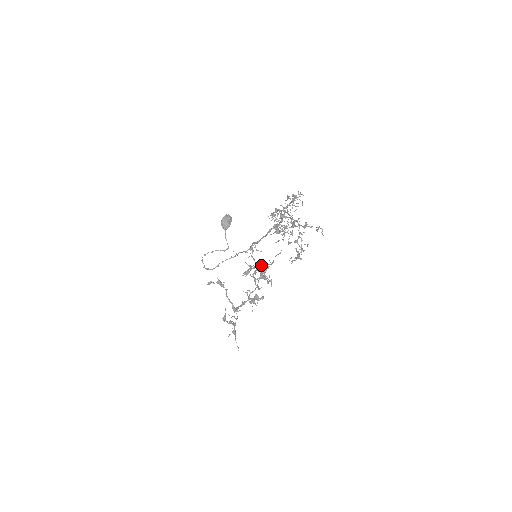
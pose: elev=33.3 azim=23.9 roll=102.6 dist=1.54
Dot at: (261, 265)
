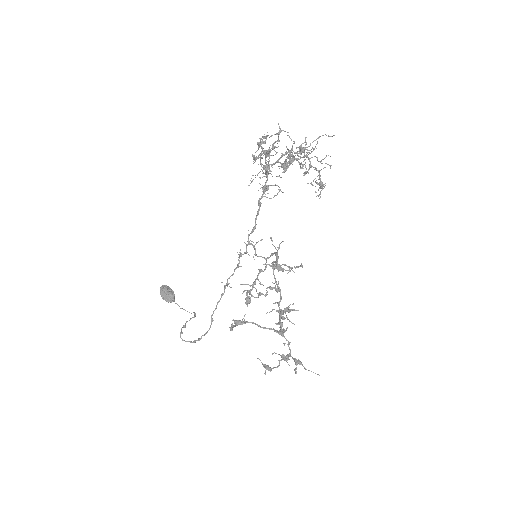
Dot at: (262, 271)
